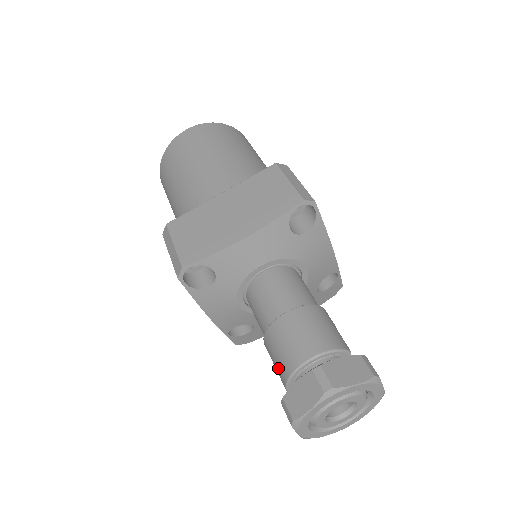
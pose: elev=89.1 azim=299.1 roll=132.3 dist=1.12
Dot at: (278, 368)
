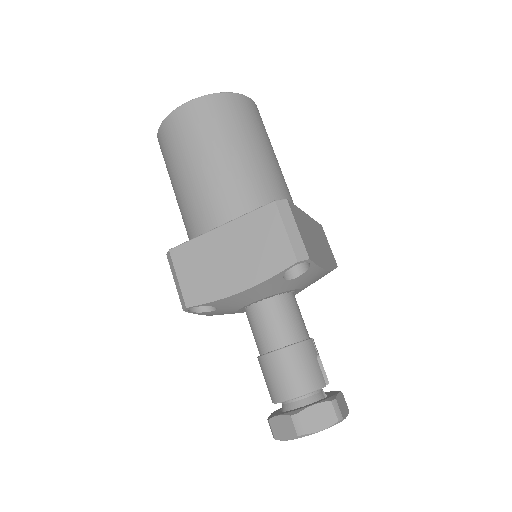
Dot at: occluded
